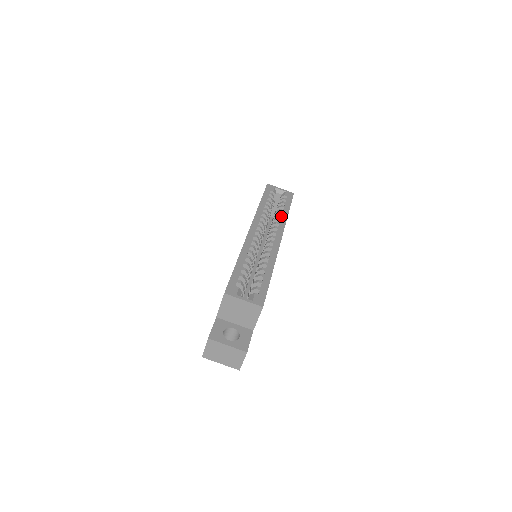
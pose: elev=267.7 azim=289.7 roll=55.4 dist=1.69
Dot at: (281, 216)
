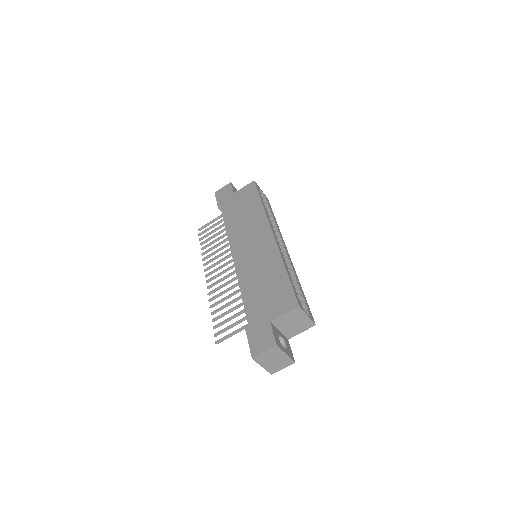
Dot at: (276, 224)
